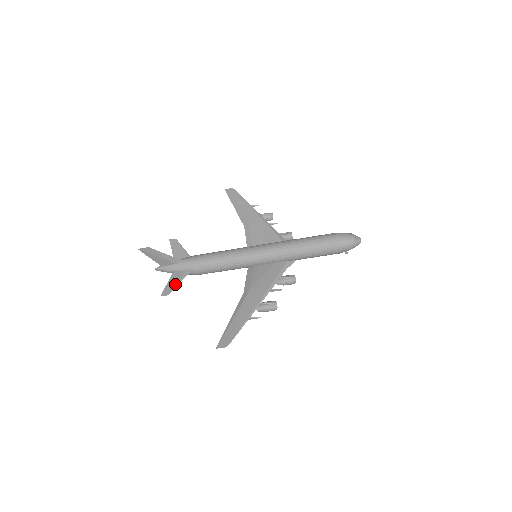
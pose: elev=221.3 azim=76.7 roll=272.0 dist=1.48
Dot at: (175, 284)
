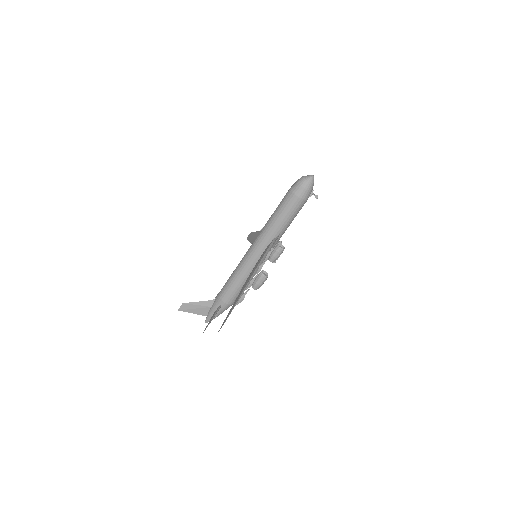
Dot at: (211, 319)
